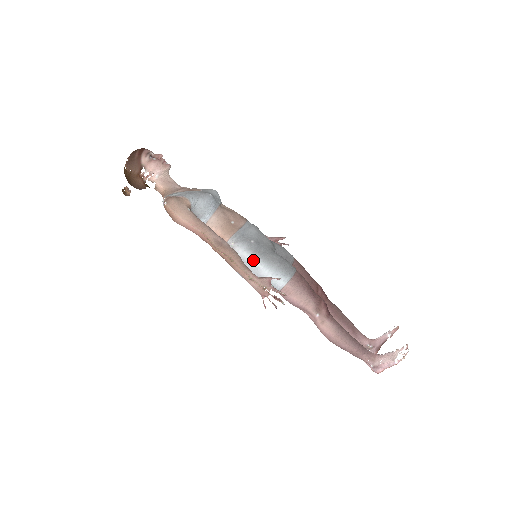
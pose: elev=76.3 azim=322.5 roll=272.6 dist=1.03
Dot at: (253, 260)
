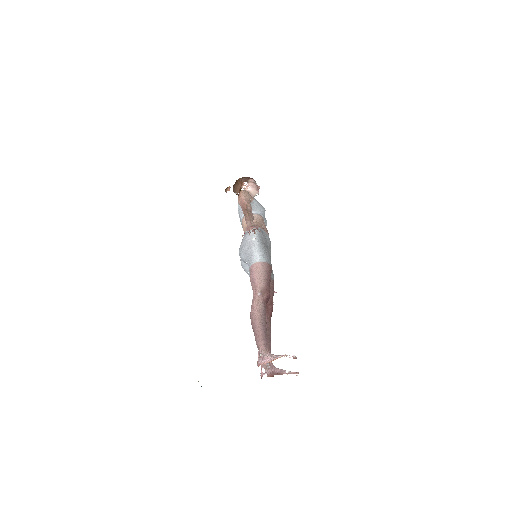
Dot at: (256, 239)
